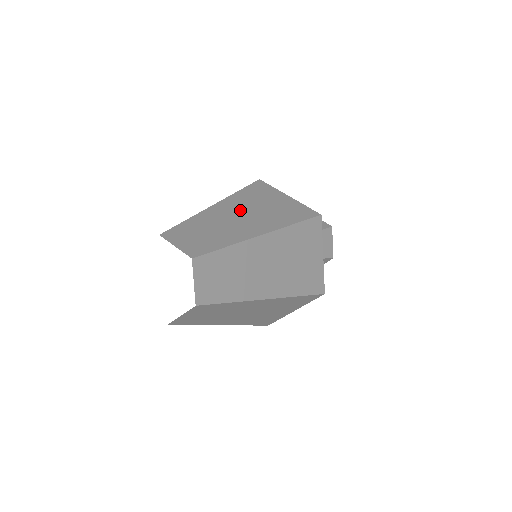
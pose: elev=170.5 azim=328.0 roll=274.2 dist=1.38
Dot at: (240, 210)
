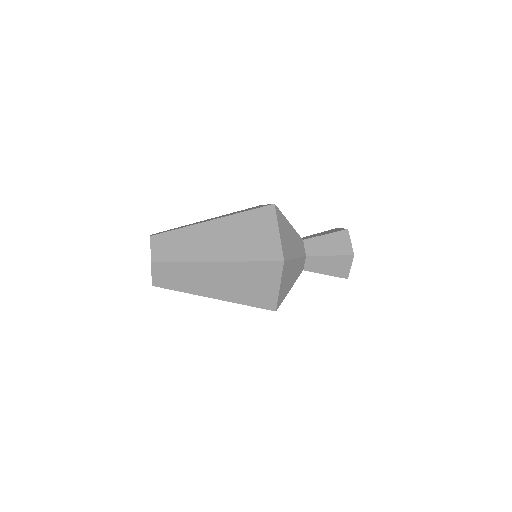
Dot at: (222, 233)
